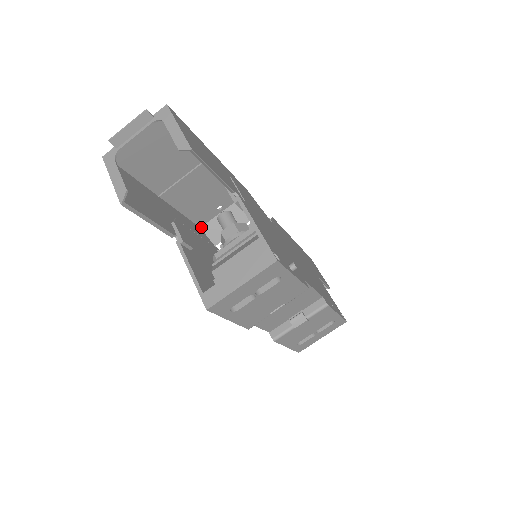
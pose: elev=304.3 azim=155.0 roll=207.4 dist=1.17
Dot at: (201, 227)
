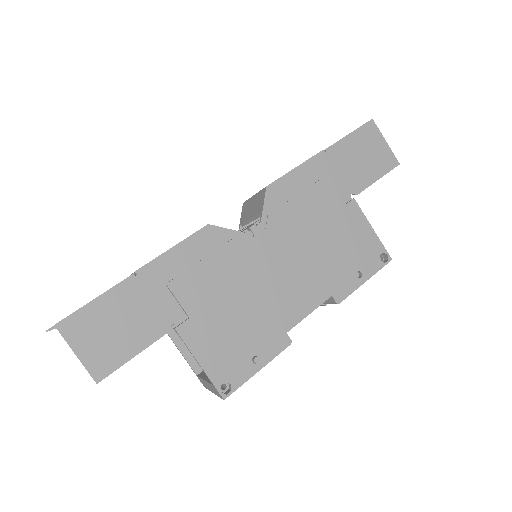
Dot at: occluded
